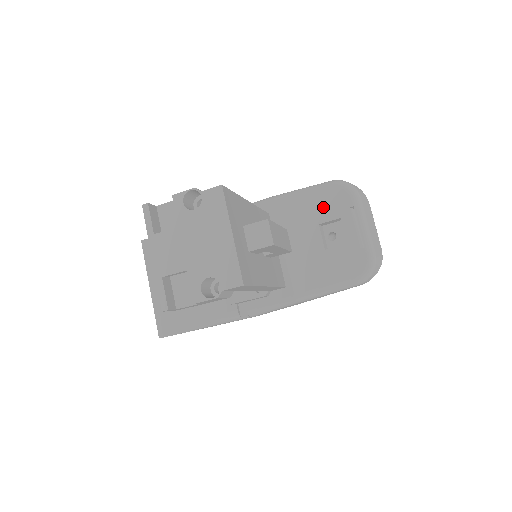
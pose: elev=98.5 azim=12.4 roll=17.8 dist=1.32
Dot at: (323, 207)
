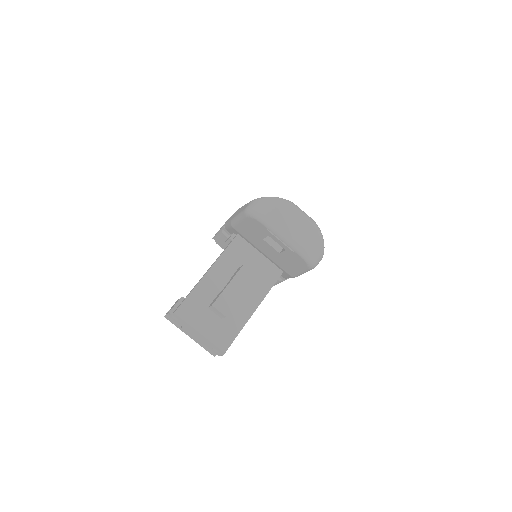
Dot at: (255, 230)
